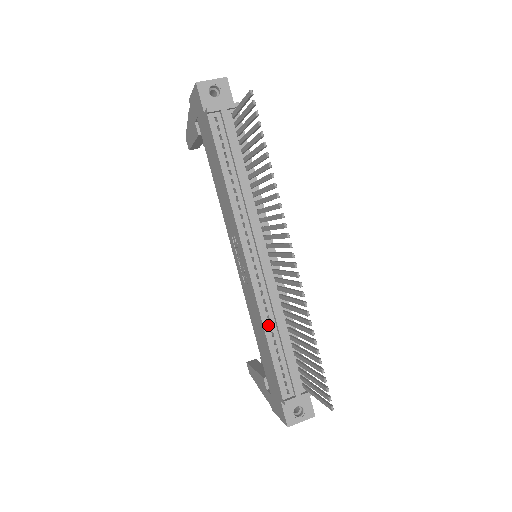
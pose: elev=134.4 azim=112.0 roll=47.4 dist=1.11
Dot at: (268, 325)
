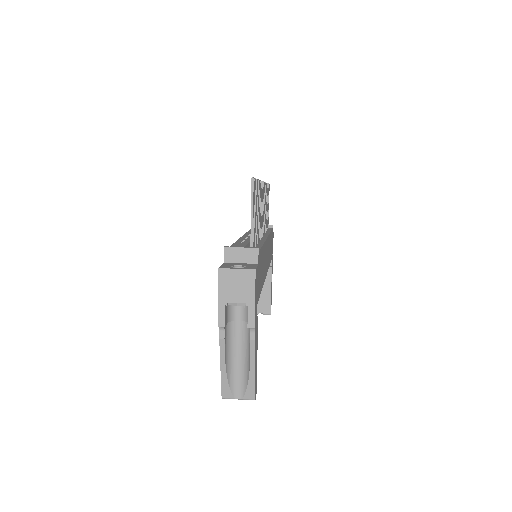
Dot at: (240, 242)
